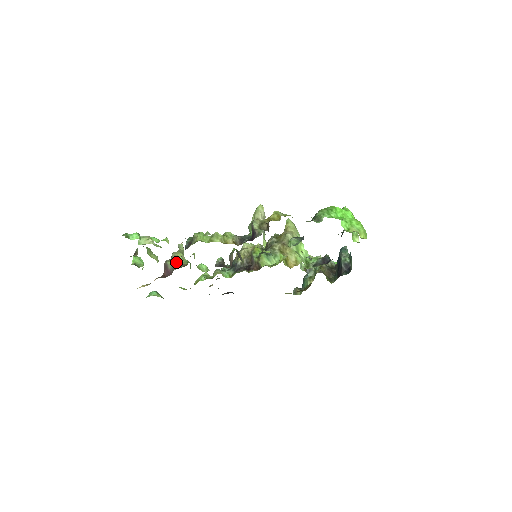
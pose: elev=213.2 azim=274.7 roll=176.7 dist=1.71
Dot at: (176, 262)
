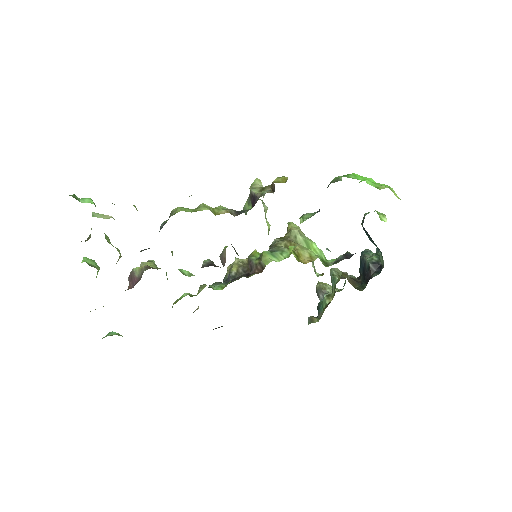
Dot at: occluded
